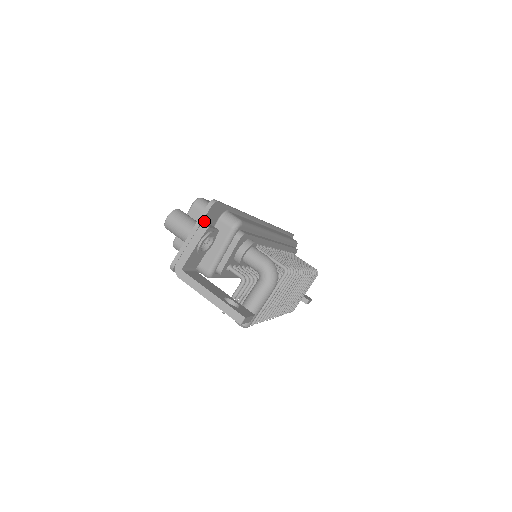
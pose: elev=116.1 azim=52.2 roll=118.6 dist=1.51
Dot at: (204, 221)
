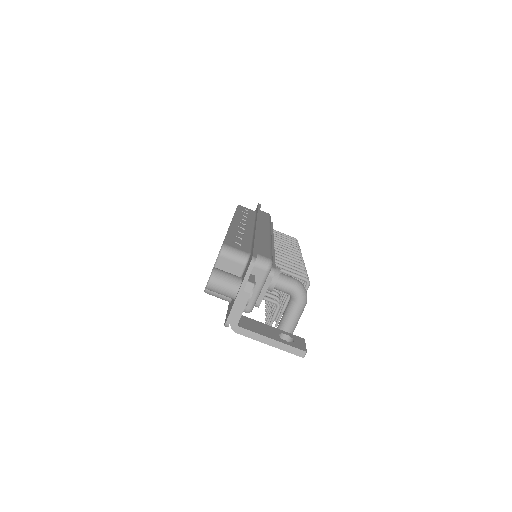
Dot at: (247, 278)
